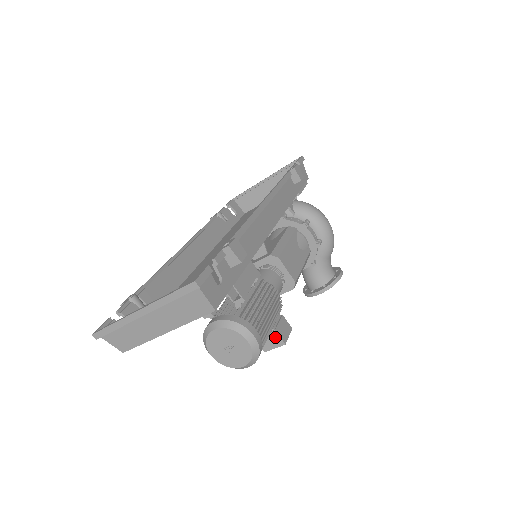
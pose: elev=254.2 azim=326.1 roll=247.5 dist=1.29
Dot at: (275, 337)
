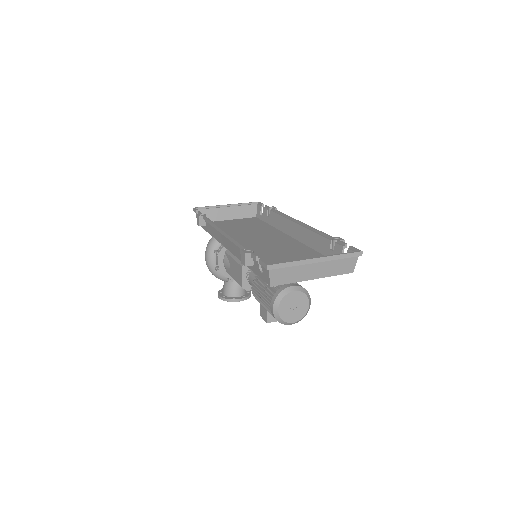
Dot at: occluded
